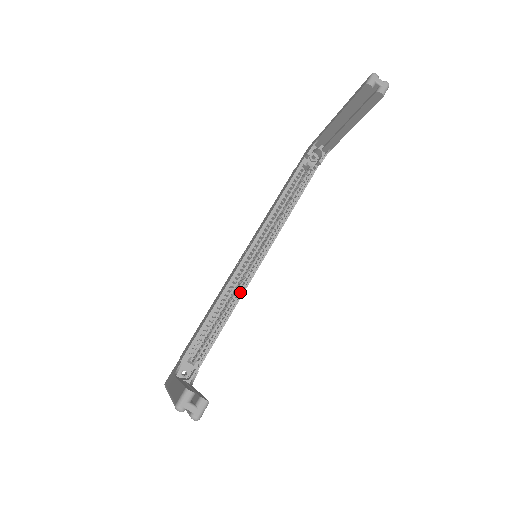
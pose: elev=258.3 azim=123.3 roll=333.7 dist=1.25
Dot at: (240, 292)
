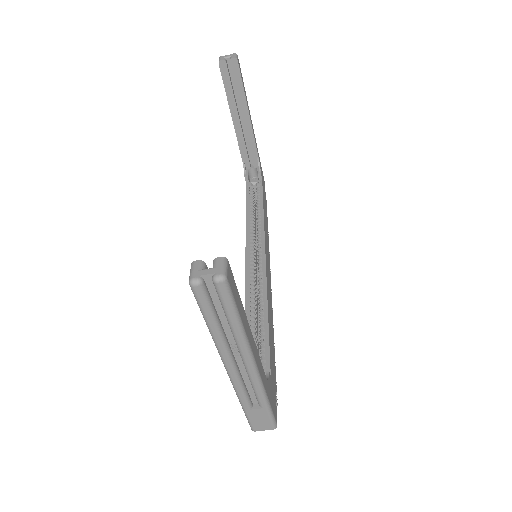
Dot at: (263, 289)
